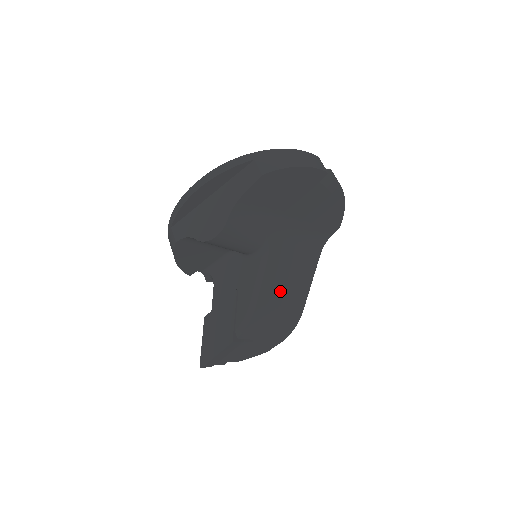
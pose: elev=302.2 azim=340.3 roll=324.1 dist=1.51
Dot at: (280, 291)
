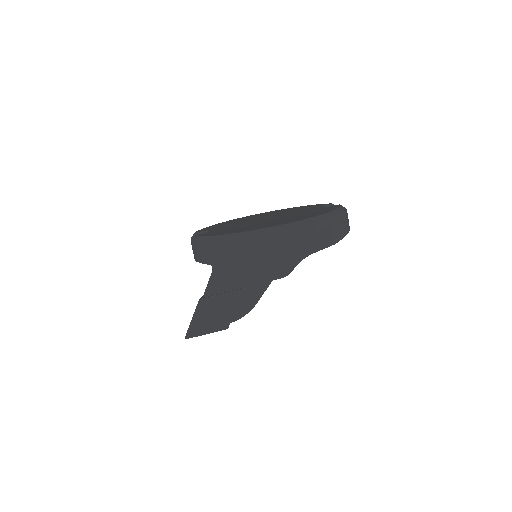
Dot at: occluded
